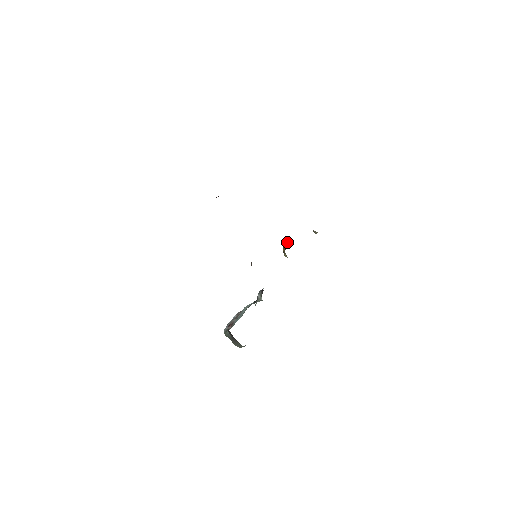
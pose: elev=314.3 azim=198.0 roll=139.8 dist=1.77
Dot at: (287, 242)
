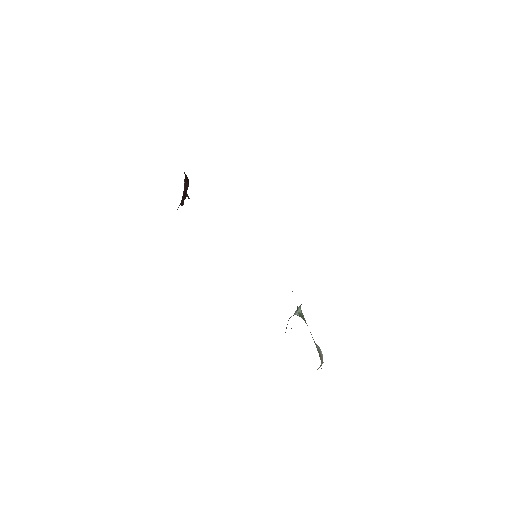
Dot at: occluded
